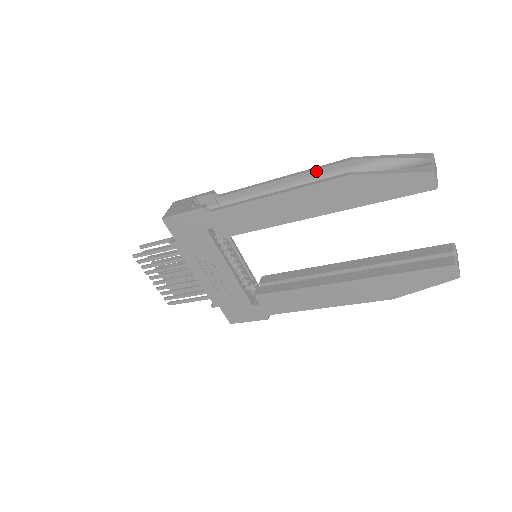
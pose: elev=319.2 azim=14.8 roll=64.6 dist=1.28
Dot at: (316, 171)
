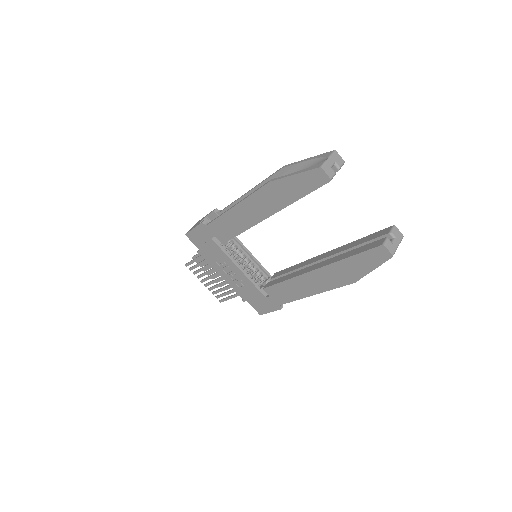
Dot at: (265, 181)
